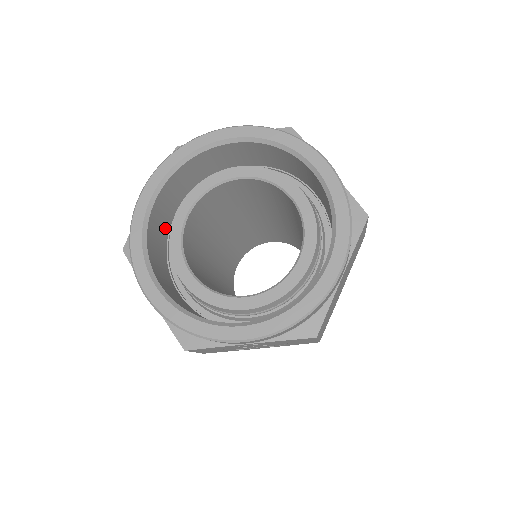
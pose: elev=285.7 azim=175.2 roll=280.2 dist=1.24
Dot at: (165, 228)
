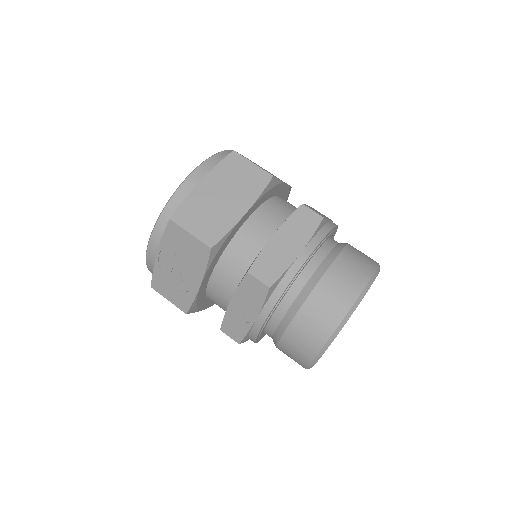
Dot at: occluded
